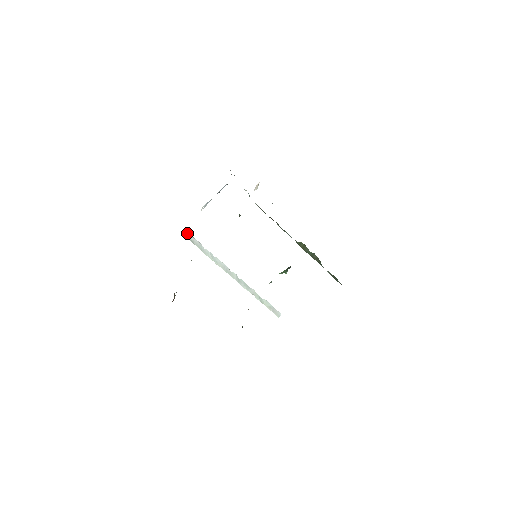
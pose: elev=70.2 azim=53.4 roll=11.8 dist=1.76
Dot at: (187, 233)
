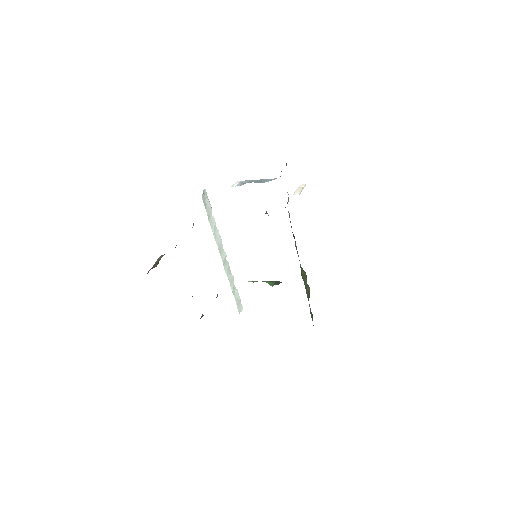
Dot at: (205, 192)
